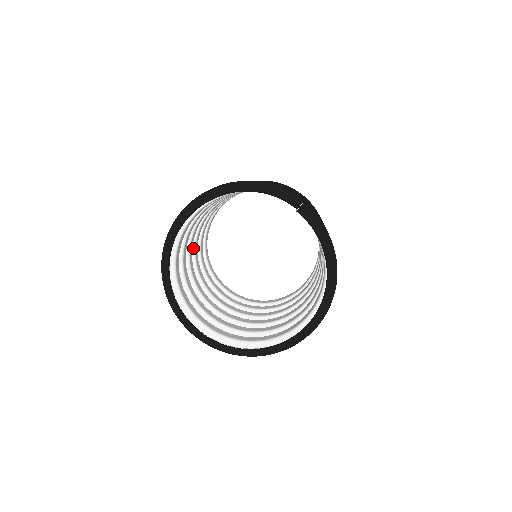
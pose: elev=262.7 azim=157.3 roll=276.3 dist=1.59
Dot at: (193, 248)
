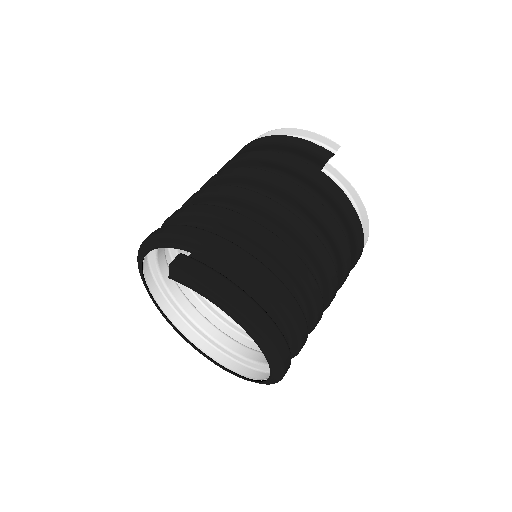
Dot at: occluded
